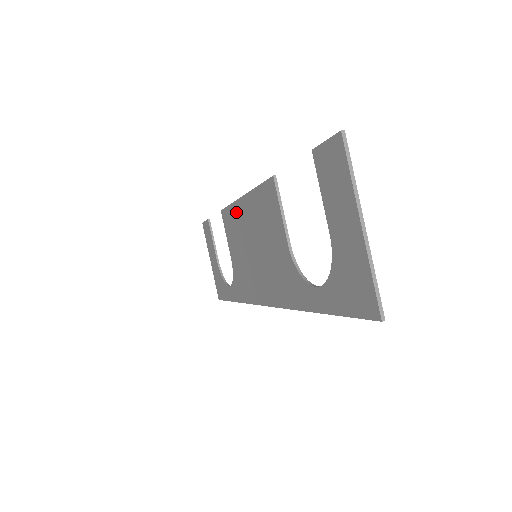
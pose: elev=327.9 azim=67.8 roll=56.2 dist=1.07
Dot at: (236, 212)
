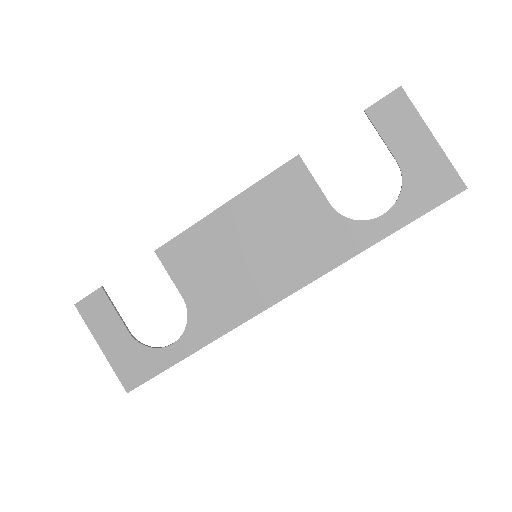
Dot at: (206, 229)
